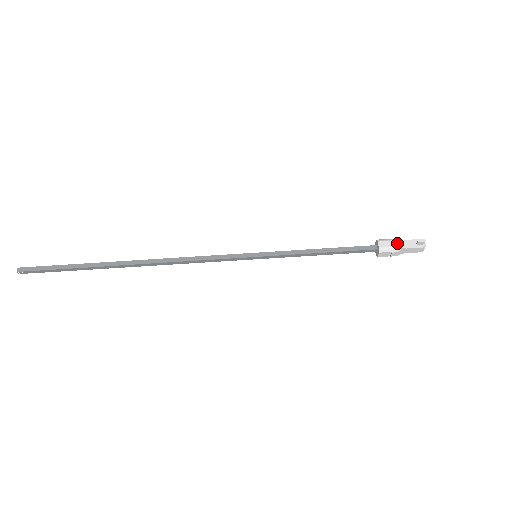
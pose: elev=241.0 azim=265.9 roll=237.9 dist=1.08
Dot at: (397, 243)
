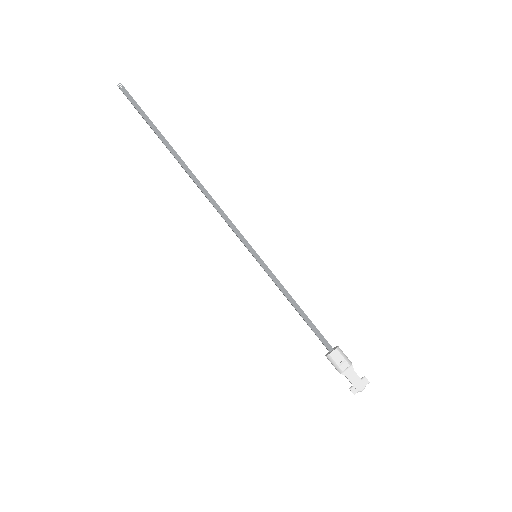
Dot at: (350, 361)
